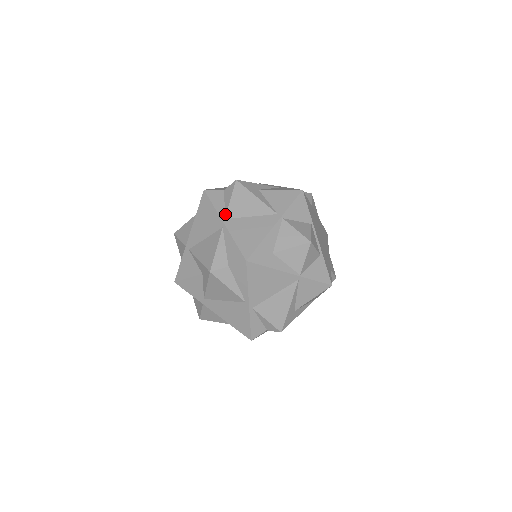
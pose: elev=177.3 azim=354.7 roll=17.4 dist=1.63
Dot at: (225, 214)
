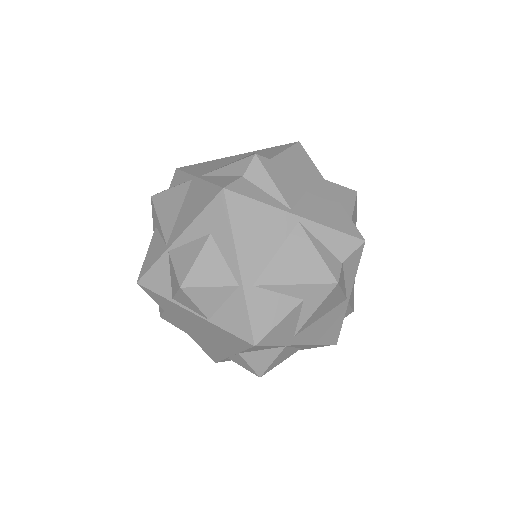
Dot at: (285, 204)
